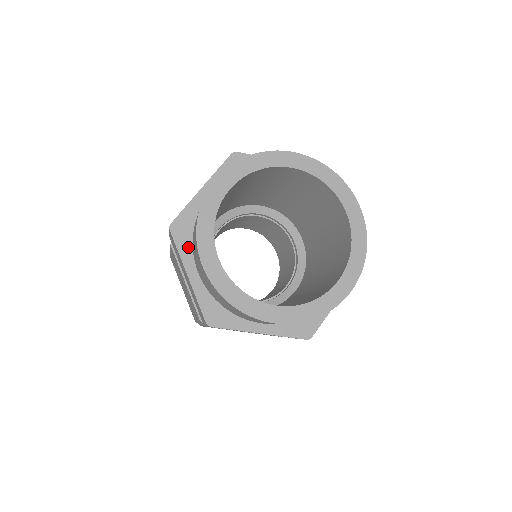
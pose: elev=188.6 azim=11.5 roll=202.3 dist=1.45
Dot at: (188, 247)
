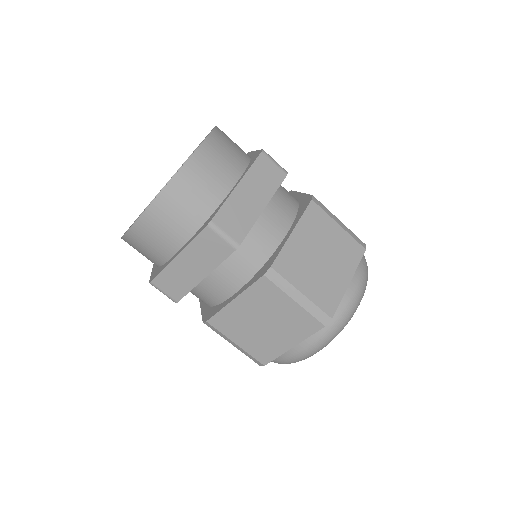
Dot at: occluded
